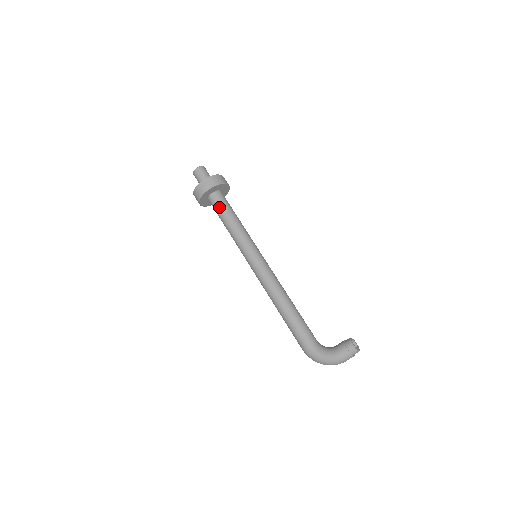
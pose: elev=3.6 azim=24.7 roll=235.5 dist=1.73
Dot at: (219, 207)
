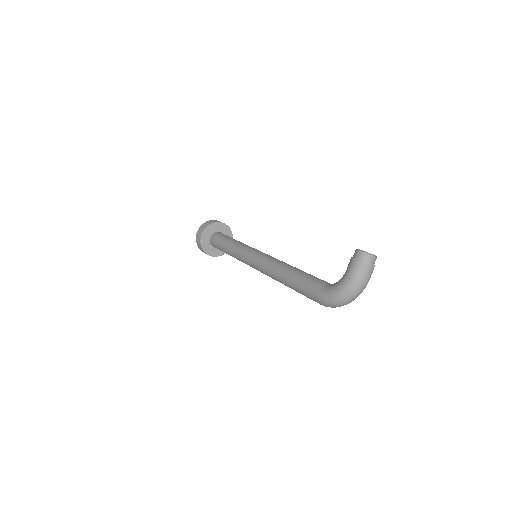
Dot at: (217, 241)
